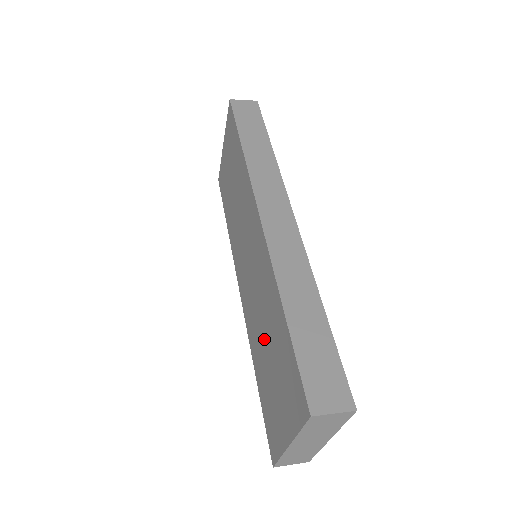
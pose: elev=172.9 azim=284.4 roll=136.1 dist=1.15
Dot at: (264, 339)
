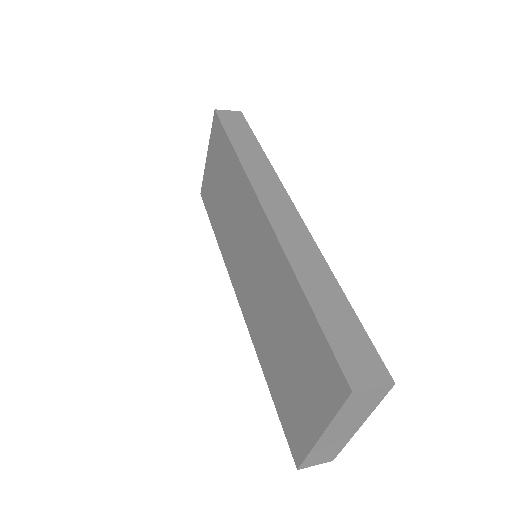
Dot at: (277, 334)
